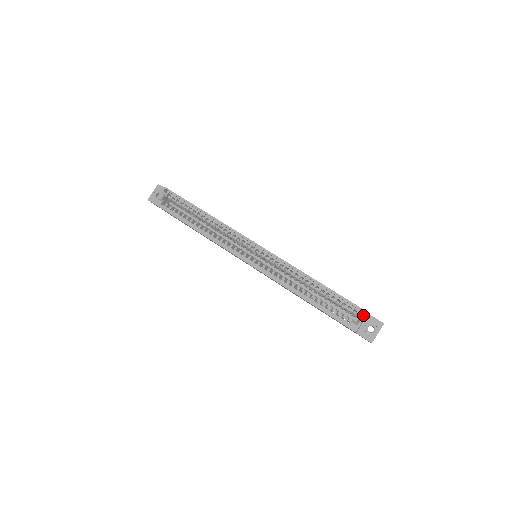
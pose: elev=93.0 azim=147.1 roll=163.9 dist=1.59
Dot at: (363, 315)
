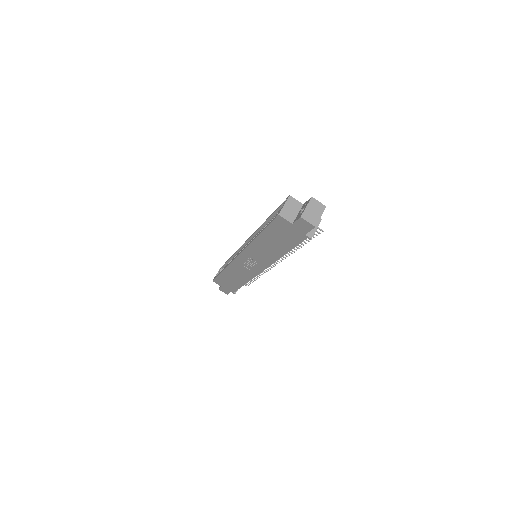
Dot at: (286, 200)
